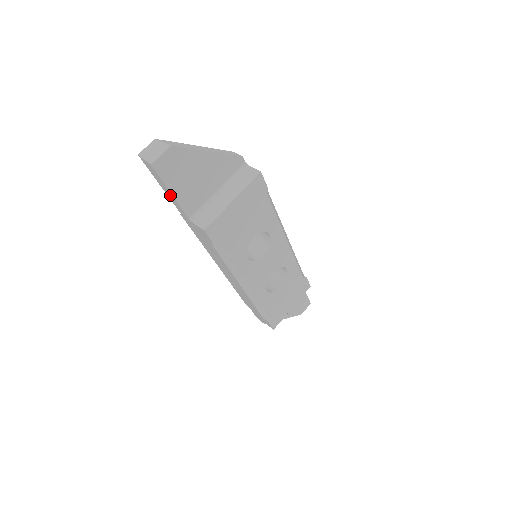
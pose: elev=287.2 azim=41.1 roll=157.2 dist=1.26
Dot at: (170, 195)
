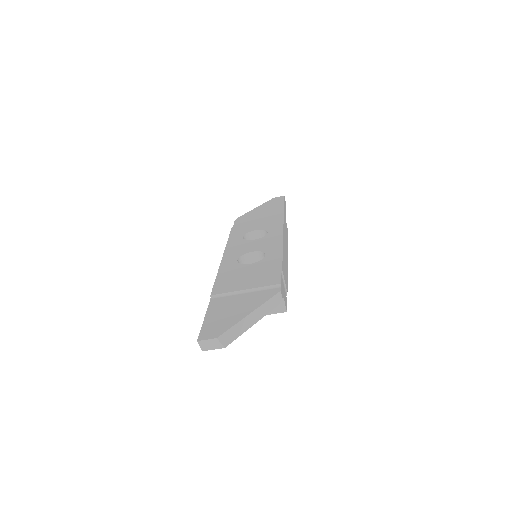
Dot at: occluded
